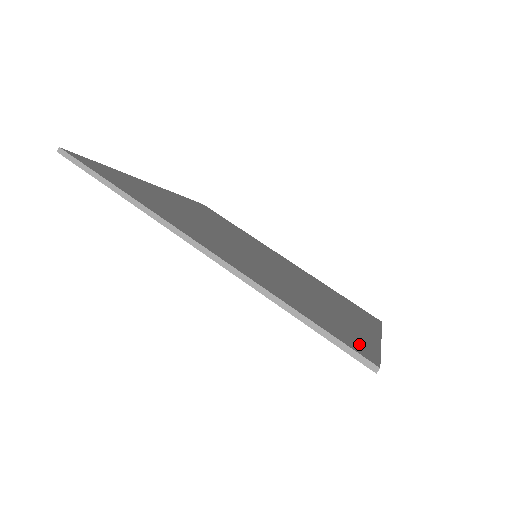
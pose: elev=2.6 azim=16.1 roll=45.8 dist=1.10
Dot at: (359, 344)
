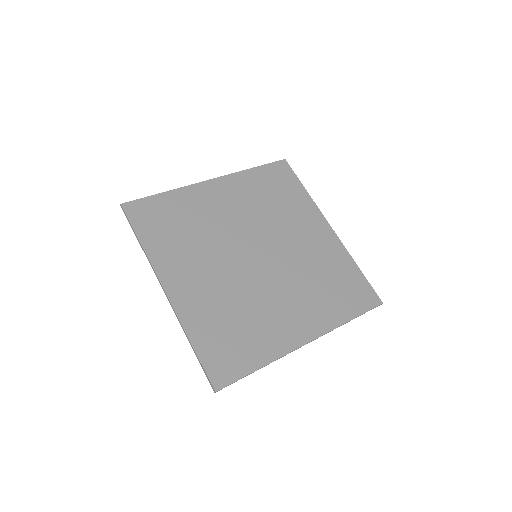
Dot at: (231, 368)
